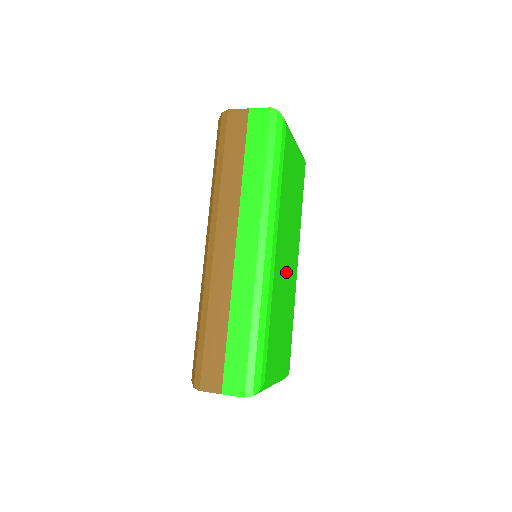
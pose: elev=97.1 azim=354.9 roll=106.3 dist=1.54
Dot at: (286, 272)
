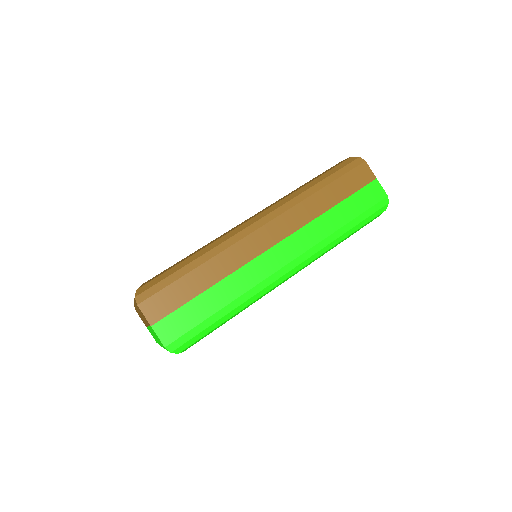
Dot at: occluded
